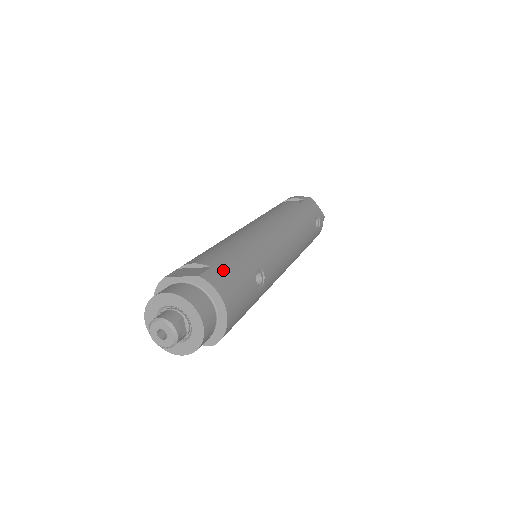
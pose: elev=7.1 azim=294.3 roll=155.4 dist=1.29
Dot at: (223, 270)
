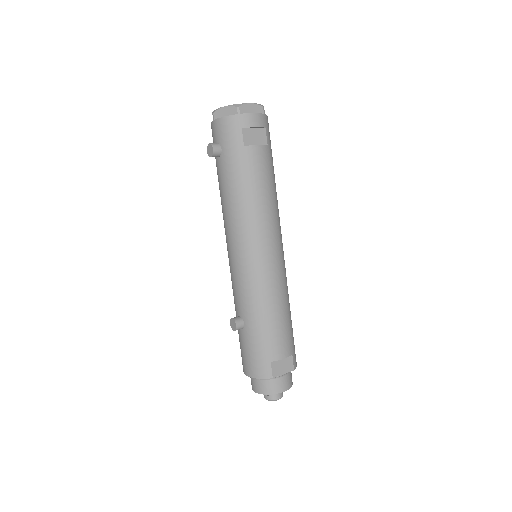
Dot at: (294, 347)
